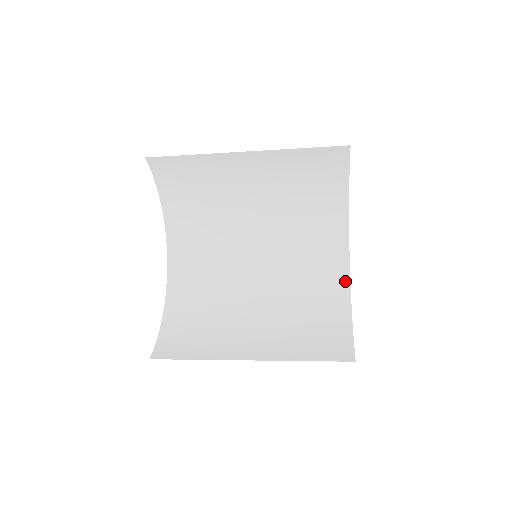
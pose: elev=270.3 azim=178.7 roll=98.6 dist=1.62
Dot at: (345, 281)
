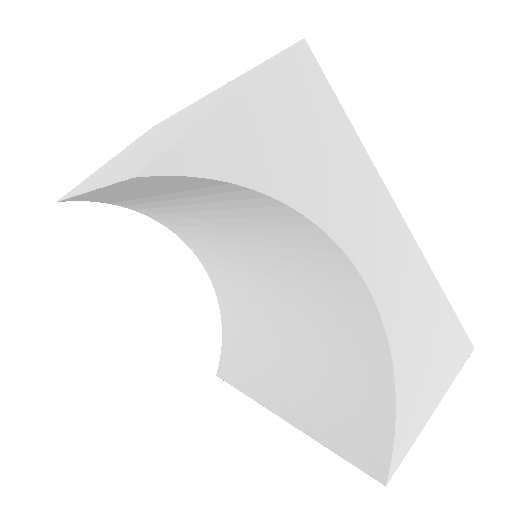
Dot at: (373, 318)
